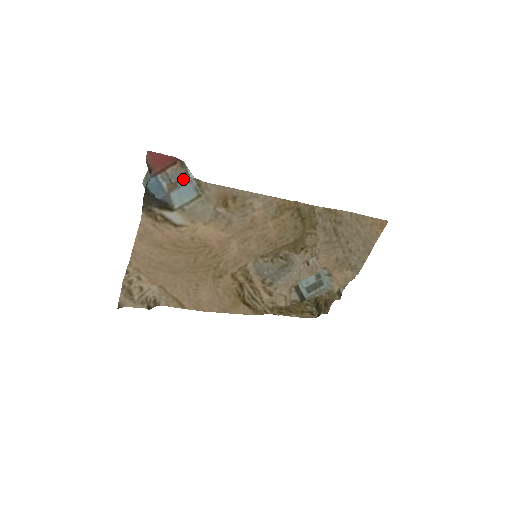
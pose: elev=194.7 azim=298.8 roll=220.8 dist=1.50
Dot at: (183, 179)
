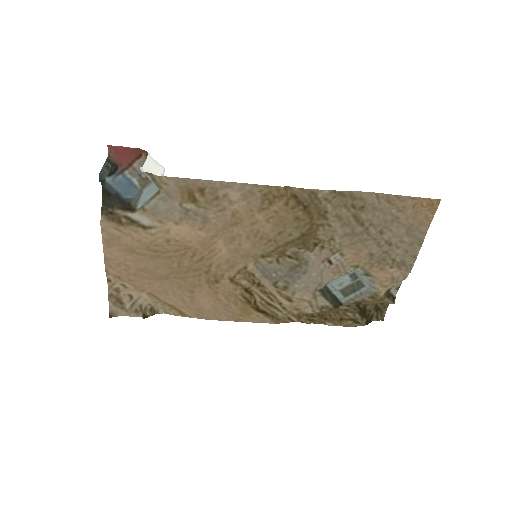
Dot at: occluded
